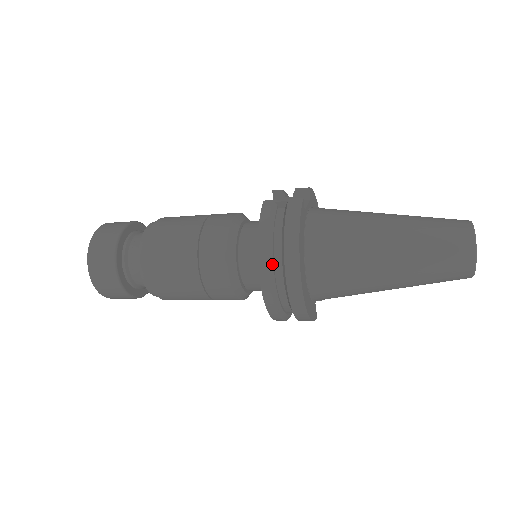
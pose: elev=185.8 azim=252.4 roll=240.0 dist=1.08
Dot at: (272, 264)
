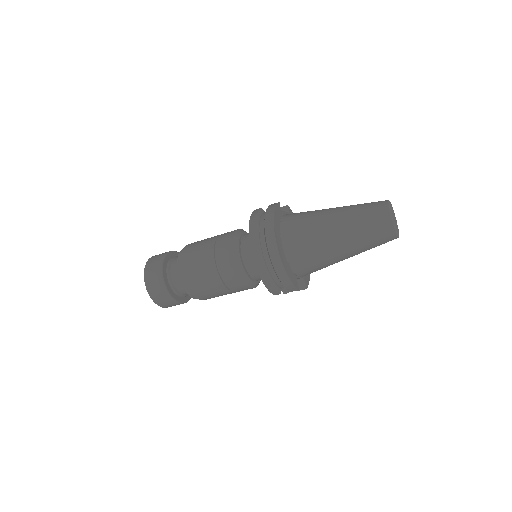
Dot at: (258, 236)
